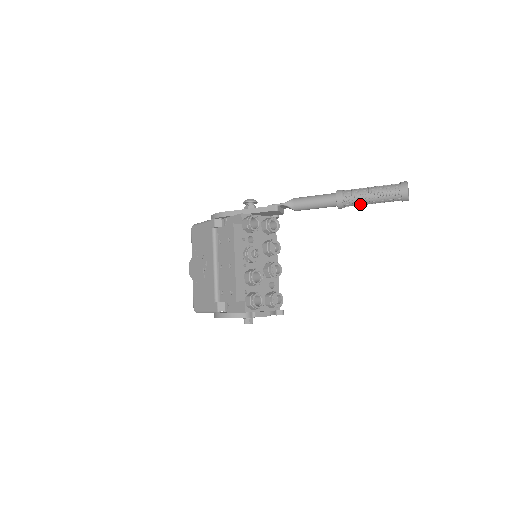
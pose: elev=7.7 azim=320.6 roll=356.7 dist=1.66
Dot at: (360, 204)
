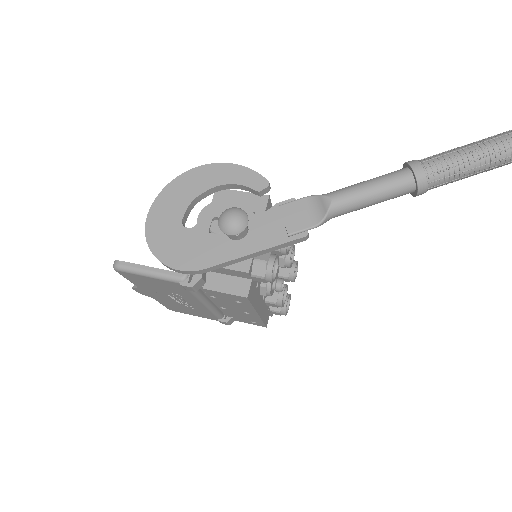
Dot at: occluded
